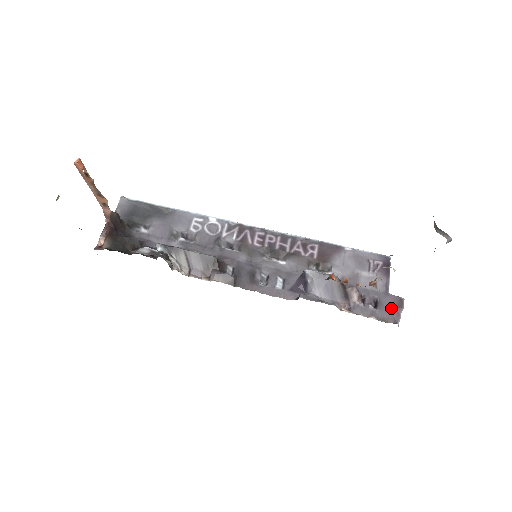
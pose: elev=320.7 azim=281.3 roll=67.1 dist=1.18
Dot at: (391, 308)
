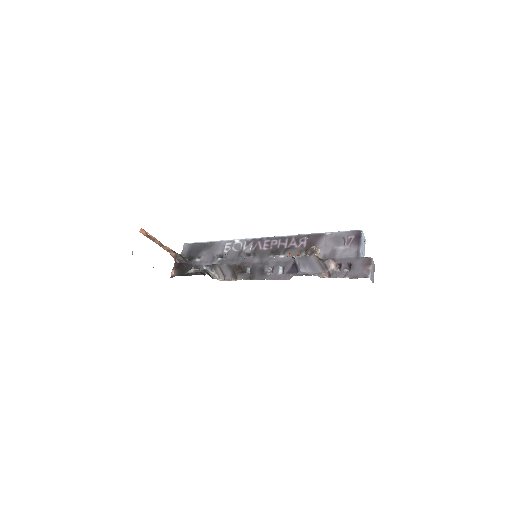
Dot at: (362, 267)
